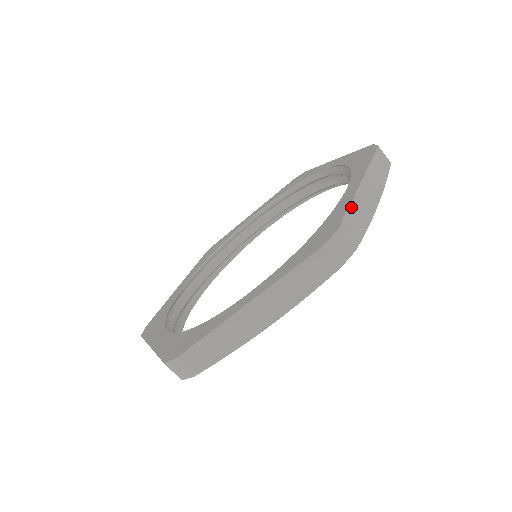
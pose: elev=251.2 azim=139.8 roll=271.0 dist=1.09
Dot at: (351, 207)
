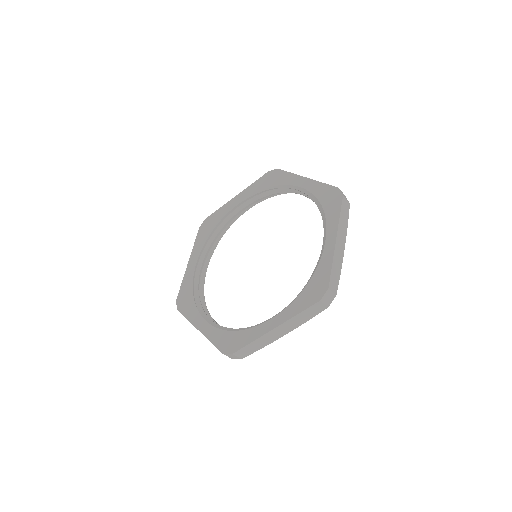
Dot at: (252, 343)
